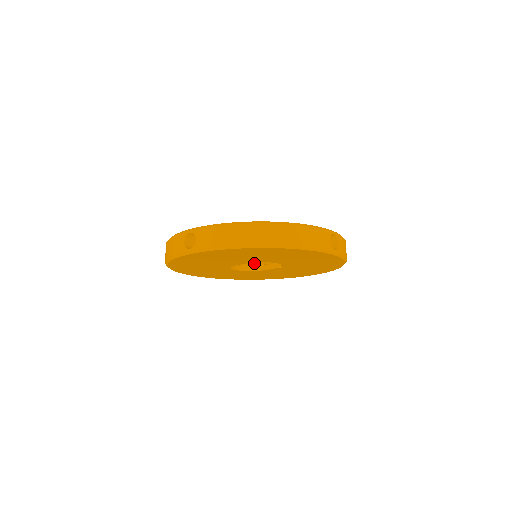
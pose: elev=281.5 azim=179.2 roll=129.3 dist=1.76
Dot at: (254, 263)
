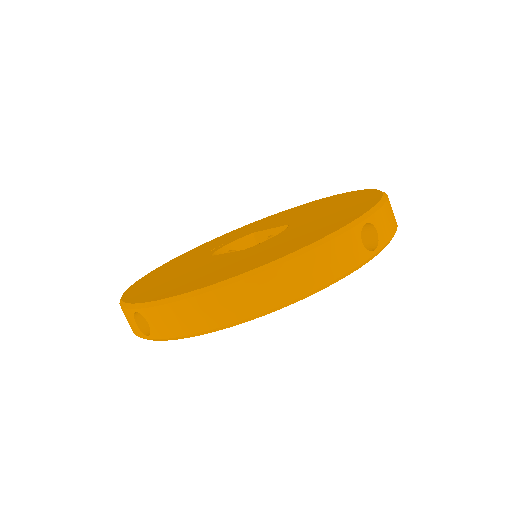
Dot at: occluded
